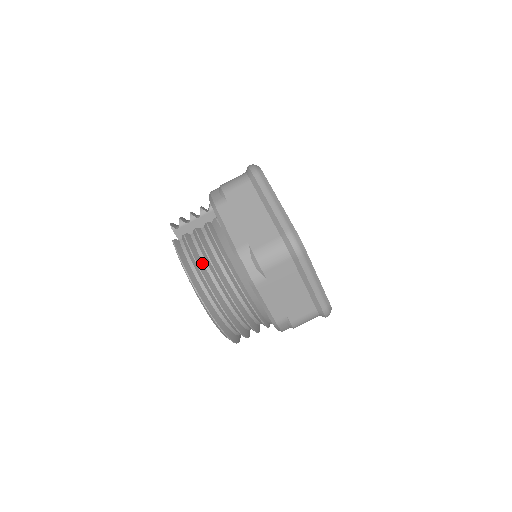
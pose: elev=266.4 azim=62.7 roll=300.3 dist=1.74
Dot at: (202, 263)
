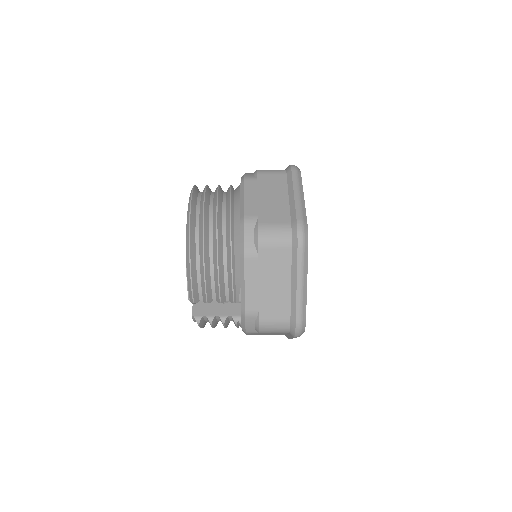
Dot at: occluded
